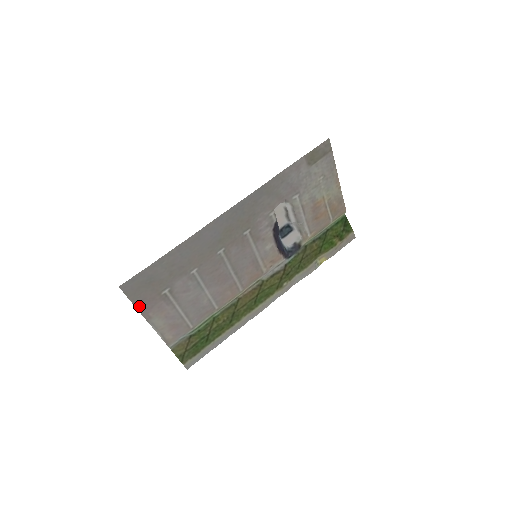
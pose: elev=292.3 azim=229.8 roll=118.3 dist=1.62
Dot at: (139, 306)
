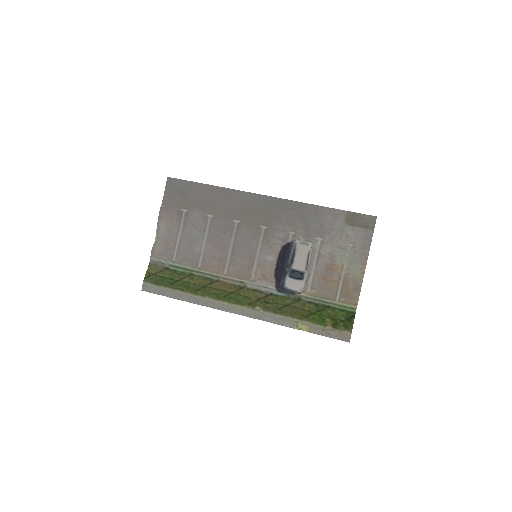
Dot at: (164, 203)
